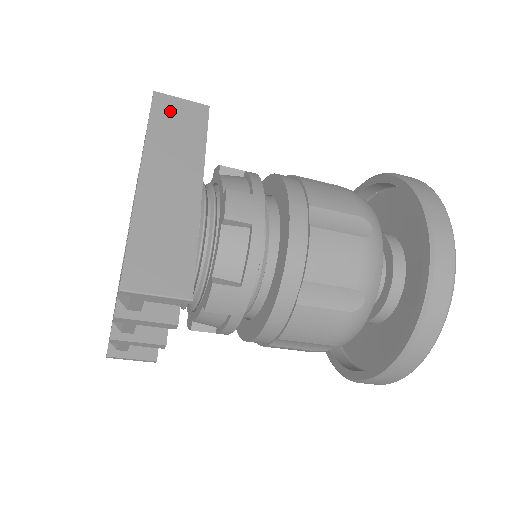
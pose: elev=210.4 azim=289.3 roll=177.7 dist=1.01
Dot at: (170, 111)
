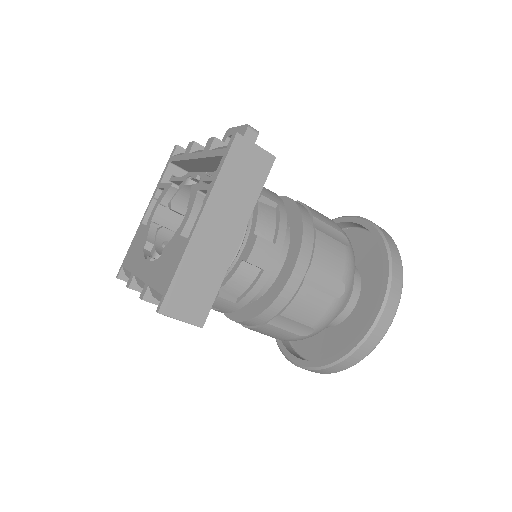
Dot at: (243, 157)
